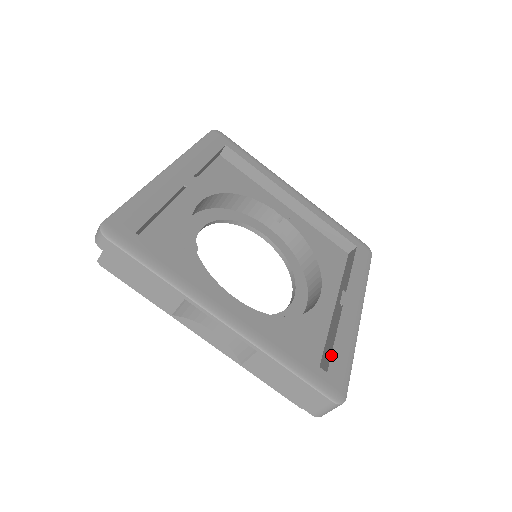
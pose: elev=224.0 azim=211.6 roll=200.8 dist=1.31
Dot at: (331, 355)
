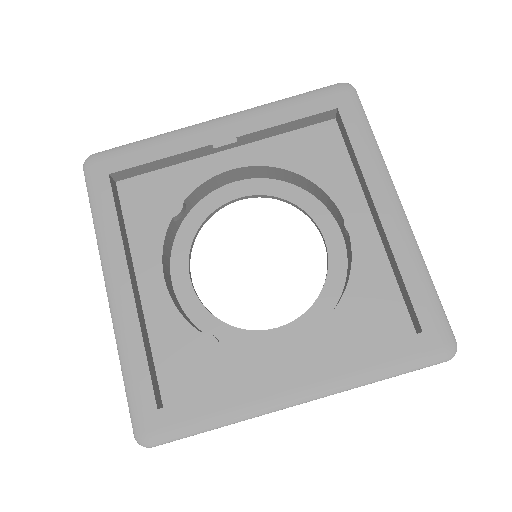
Dot at: (184, 401)
